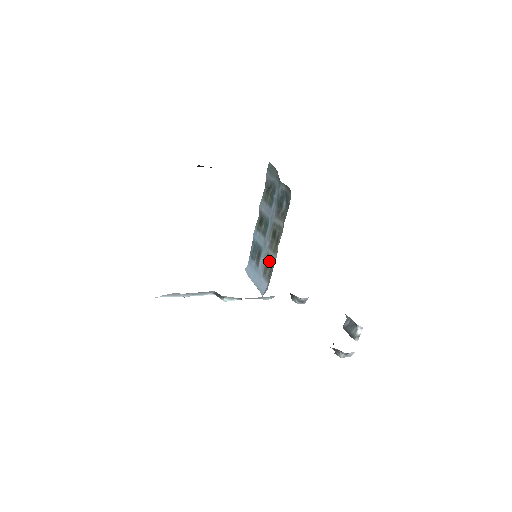
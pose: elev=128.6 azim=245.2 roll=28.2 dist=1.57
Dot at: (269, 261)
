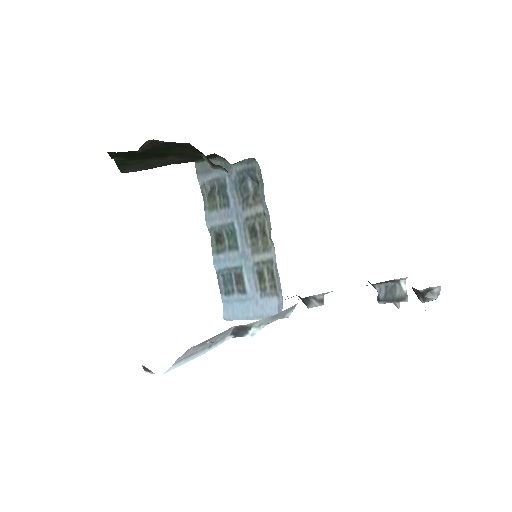
Dot at: (262, 269)
